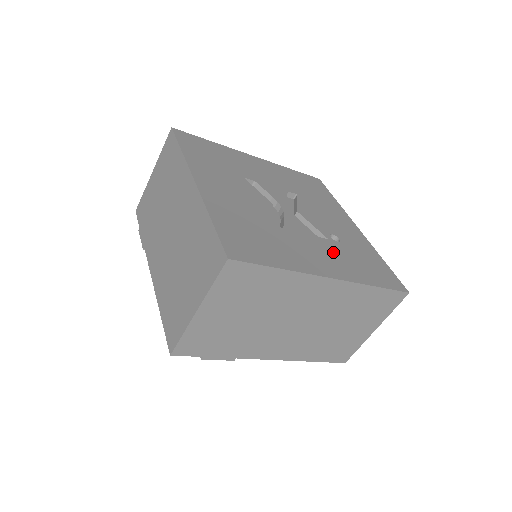
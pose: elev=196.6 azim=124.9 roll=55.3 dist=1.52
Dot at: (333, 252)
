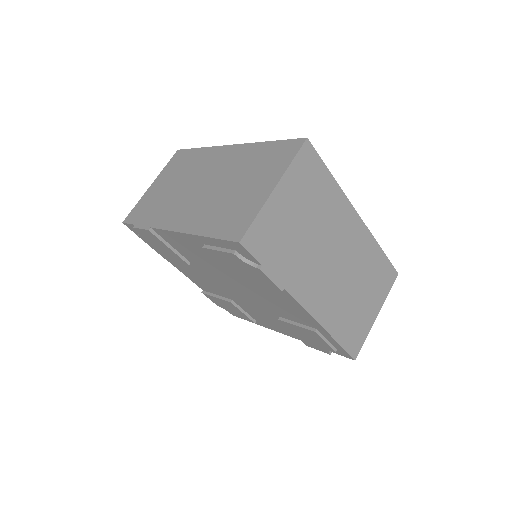
Dot at: occluded
